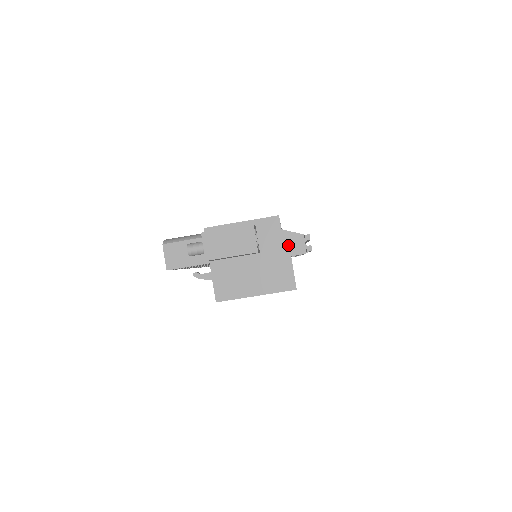
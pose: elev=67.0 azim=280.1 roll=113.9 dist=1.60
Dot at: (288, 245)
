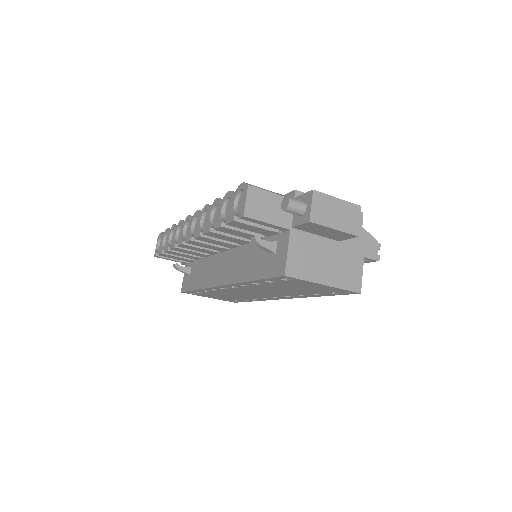
Dot at: (364, 245)
